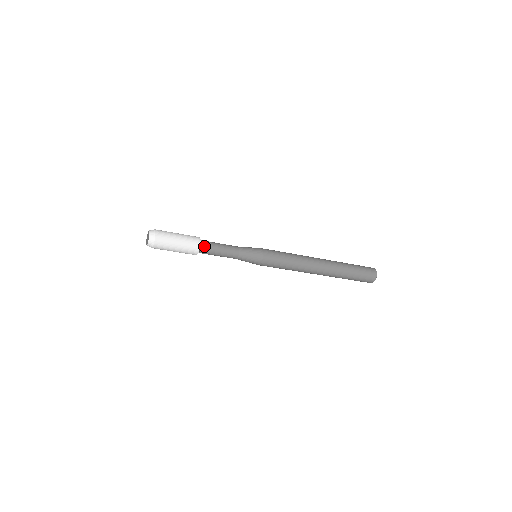
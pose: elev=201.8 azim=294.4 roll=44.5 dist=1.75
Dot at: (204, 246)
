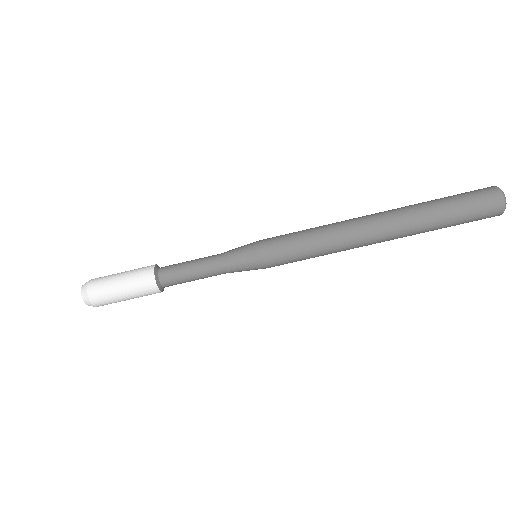
Dot at: (163, 269)
